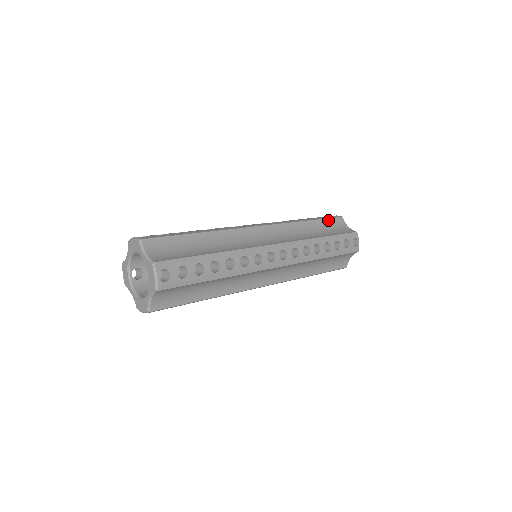
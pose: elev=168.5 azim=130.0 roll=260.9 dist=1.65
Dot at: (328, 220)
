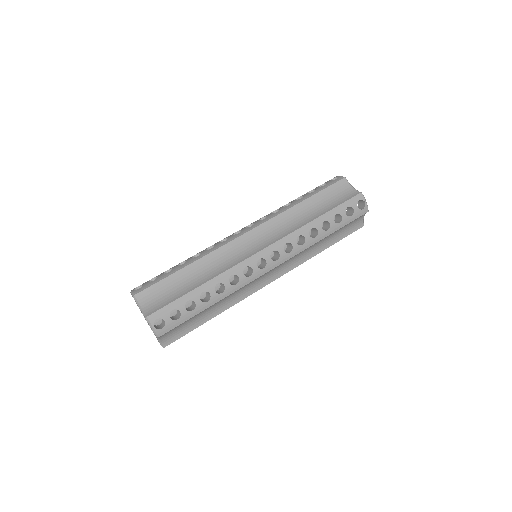
Dot at: (327, 190)
